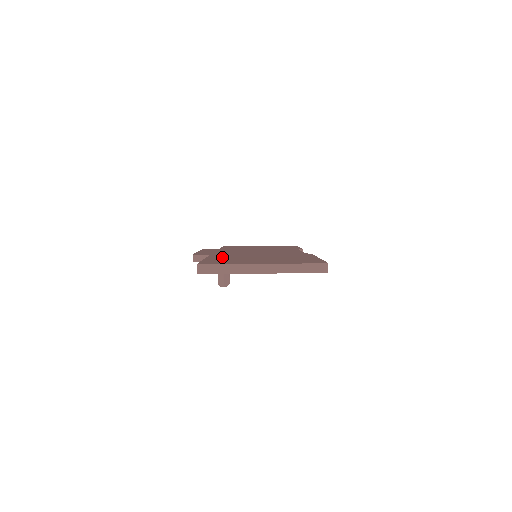
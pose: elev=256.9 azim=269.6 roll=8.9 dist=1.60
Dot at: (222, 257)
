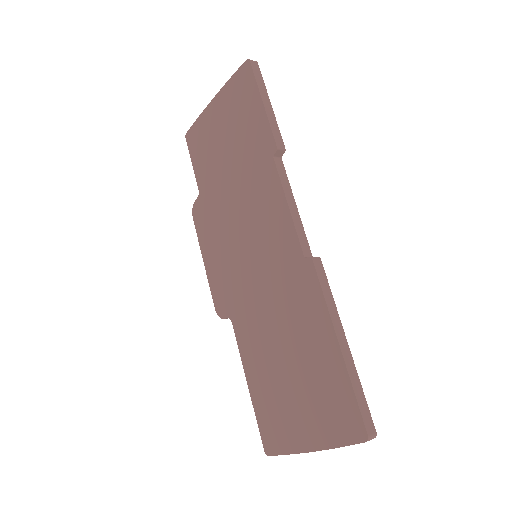
Dot at: (252, 358)
